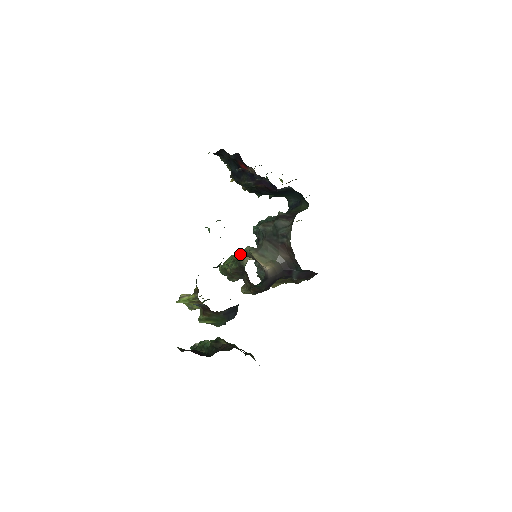
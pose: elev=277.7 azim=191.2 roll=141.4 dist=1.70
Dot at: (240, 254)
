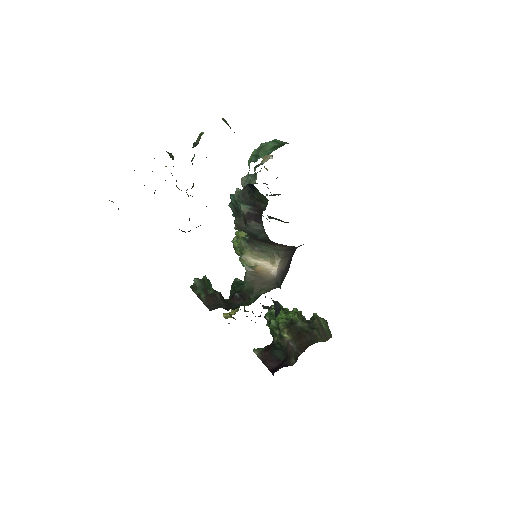
Dot at: (240, 259)
